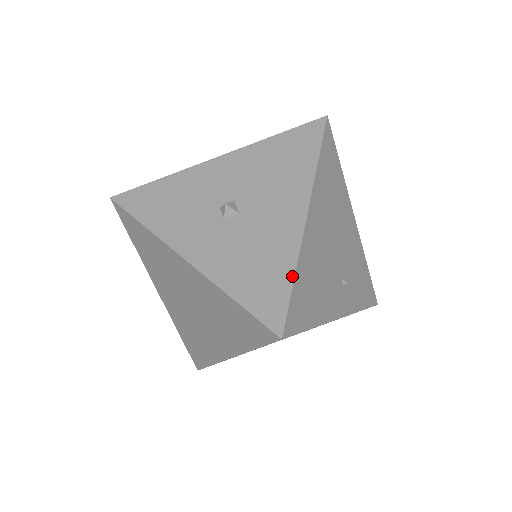
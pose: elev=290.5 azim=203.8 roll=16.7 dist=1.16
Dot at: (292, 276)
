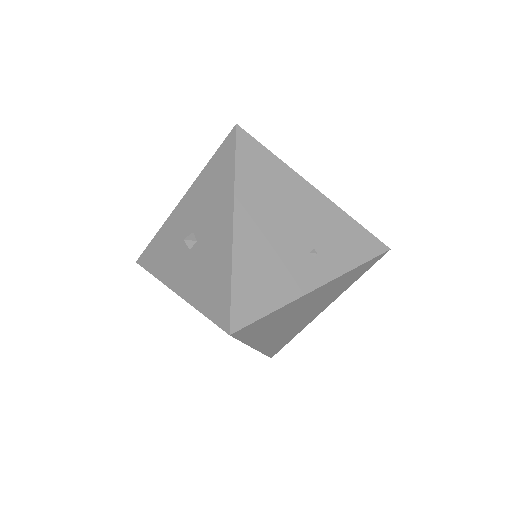
Dot at: (230, 280)
